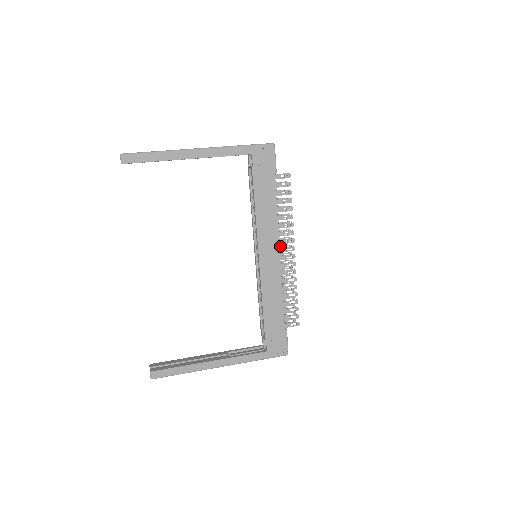
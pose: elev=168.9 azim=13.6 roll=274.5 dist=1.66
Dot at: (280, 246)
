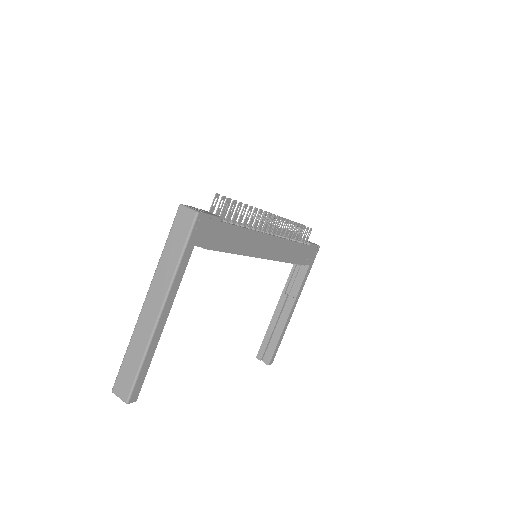
Dot at: (268, 233)
